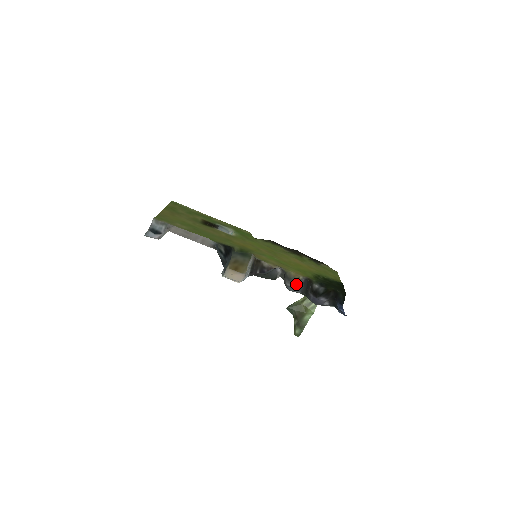
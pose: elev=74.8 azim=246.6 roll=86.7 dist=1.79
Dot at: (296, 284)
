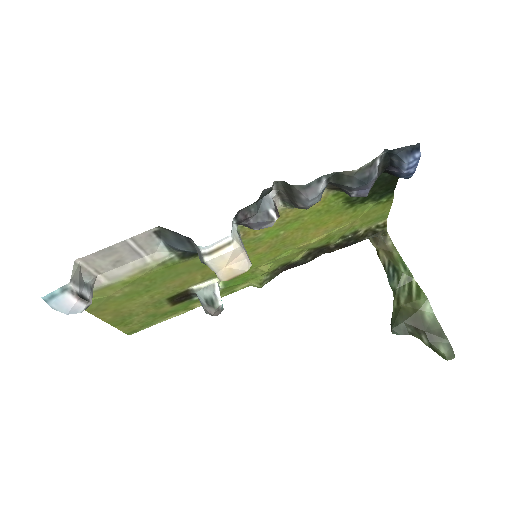
Dot at: (319, 200)
